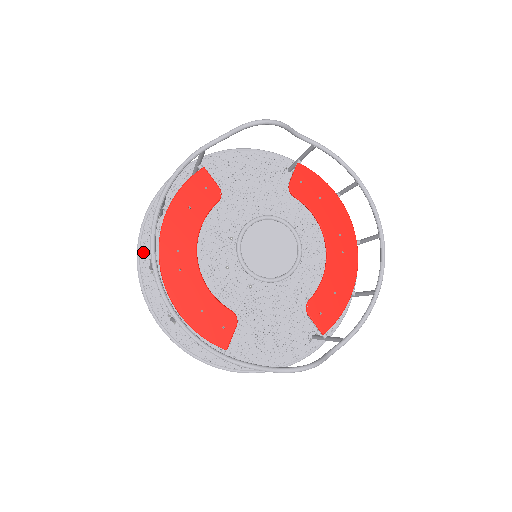
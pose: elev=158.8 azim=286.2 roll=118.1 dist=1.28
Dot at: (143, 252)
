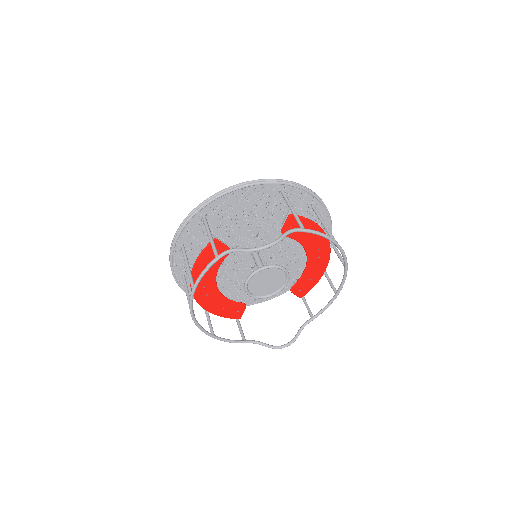
Dot at: (176, 270)
